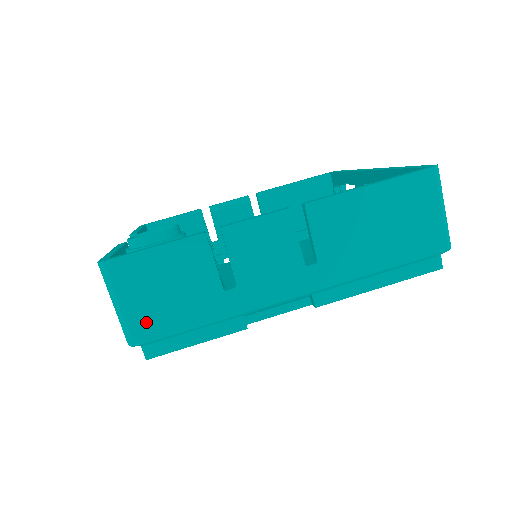
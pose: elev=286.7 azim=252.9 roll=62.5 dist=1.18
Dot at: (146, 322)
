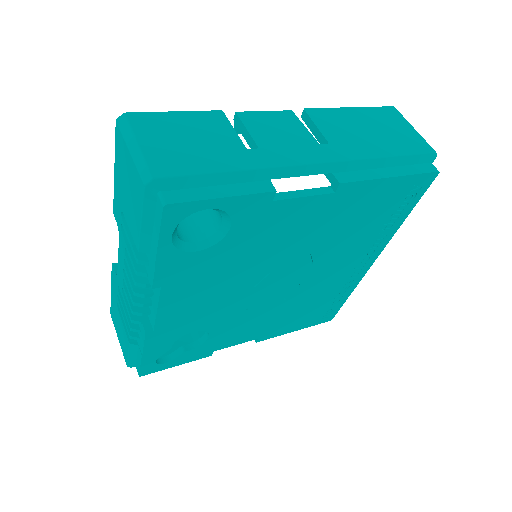
Dot at: (167, 161)
